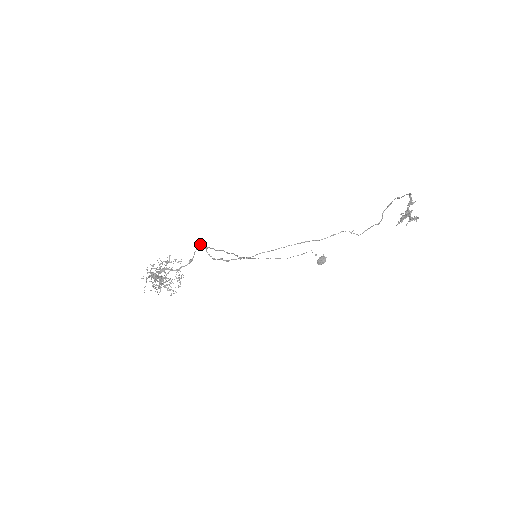
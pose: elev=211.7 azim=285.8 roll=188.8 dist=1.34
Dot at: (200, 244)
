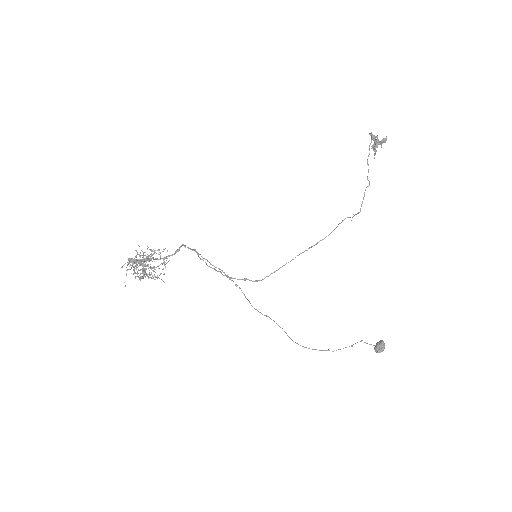
Dot at: (190, 248)
